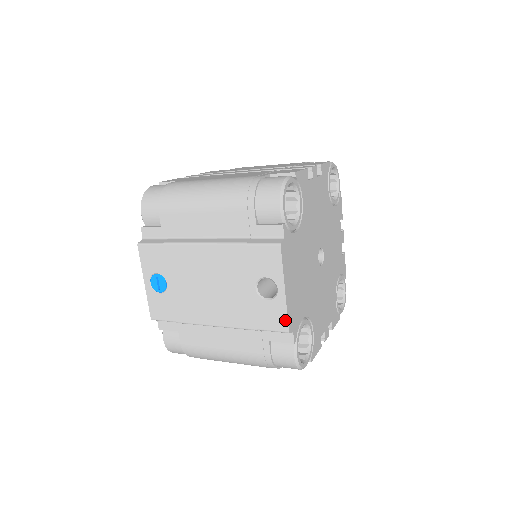
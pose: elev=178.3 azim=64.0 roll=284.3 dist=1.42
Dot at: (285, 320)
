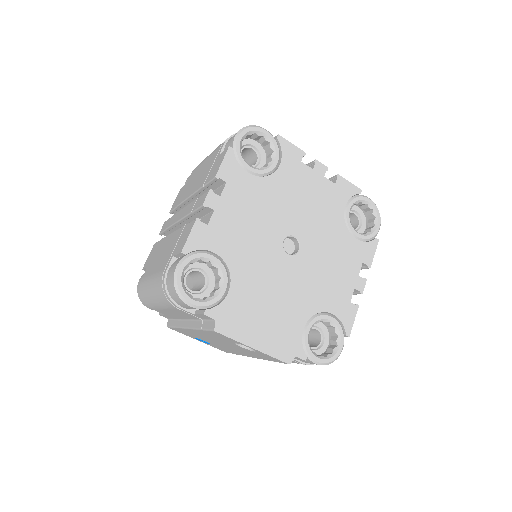
Dot at: (278, 360)
